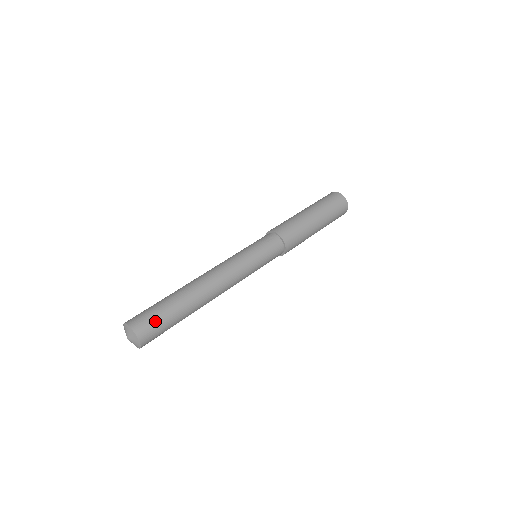
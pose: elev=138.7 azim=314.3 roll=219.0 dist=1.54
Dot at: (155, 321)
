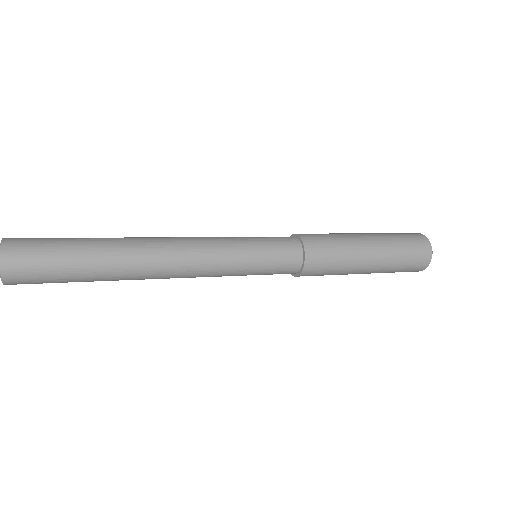
Dot at: (43, 238)
